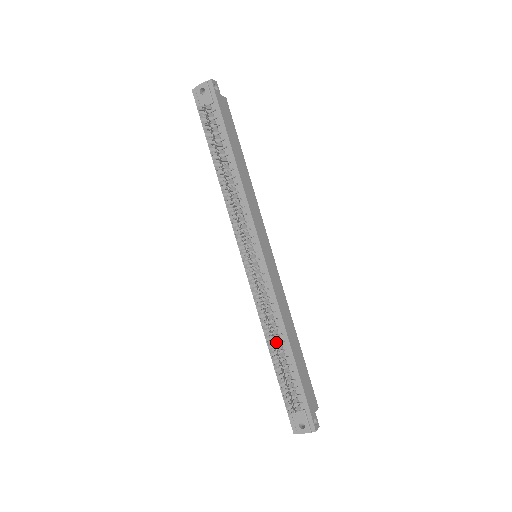
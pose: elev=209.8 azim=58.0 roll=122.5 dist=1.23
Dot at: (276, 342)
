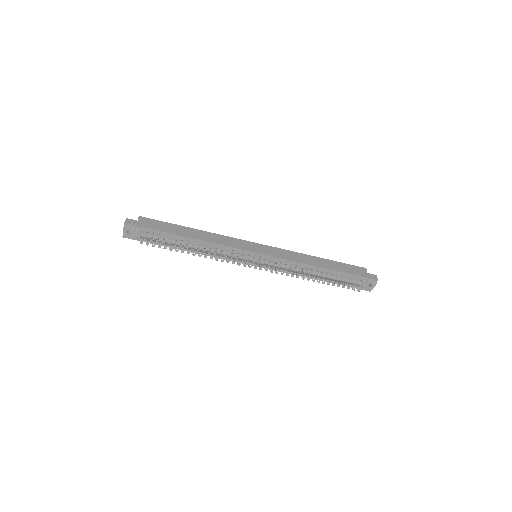
Dot at: (315, 275)
